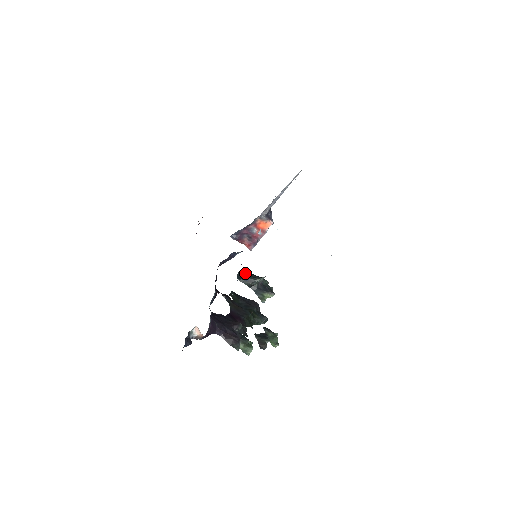
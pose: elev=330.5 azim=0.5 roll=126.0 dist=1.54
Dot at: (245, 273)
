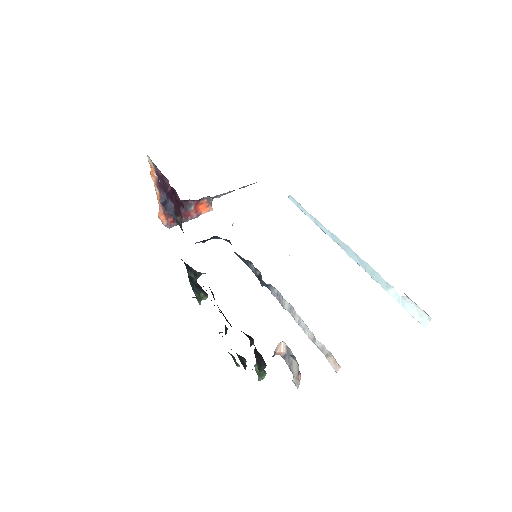
Dot at: occluded
